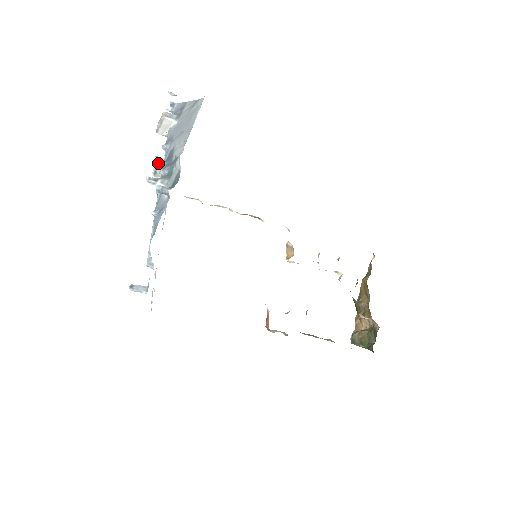
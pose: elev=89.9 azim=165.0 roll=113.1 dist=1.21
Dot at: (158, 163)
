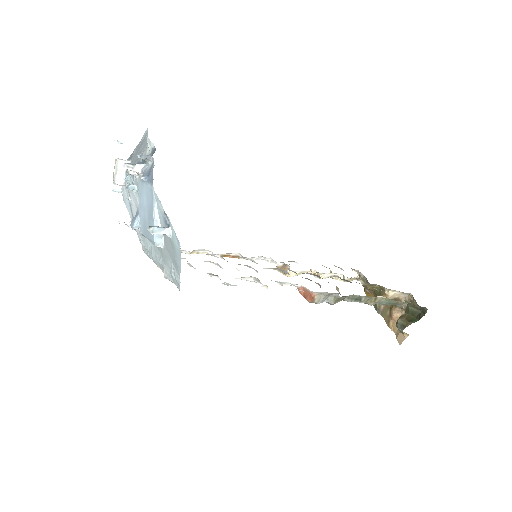
Dot at: occluded
